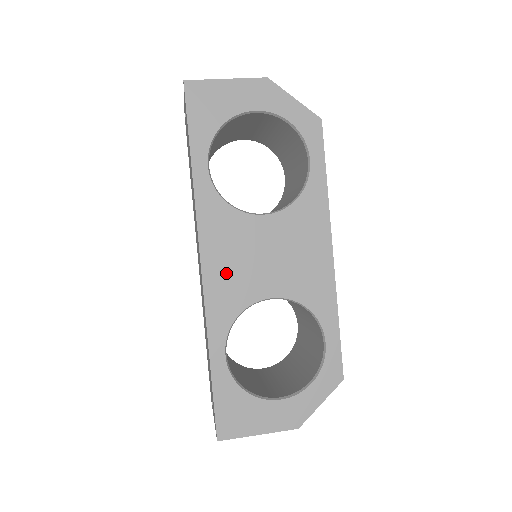
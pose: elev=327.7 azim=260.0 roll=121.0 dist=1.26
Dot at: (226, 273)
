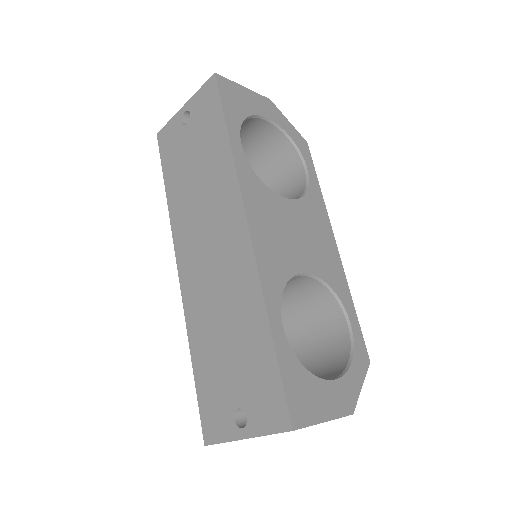
Dot at: (269, 241)
